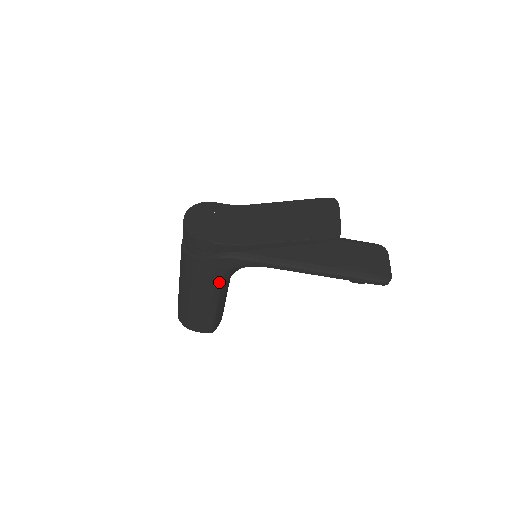
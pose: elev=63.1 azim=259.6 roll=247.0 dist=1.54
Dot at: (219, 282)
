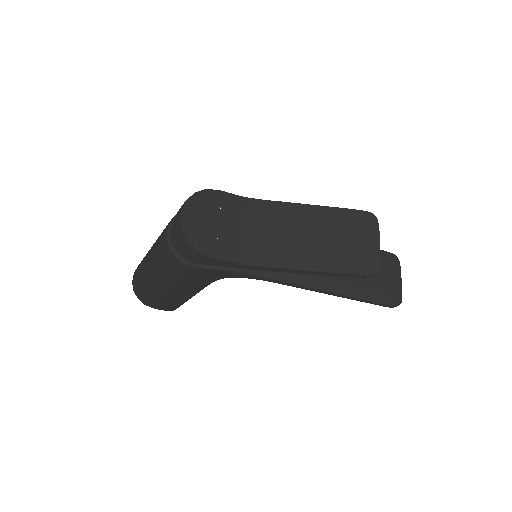
Dot at: (207, 284)
